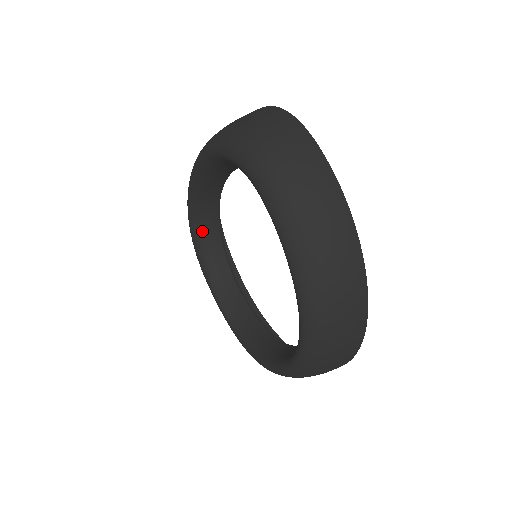
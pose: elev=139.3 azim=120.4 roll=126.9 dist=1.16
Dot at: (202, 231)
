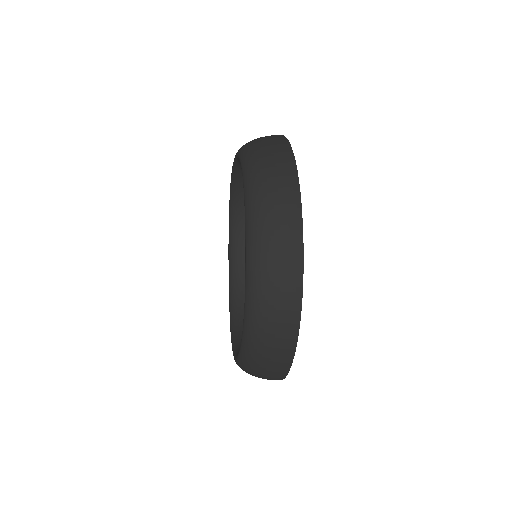
Dot at: (239, 329)
